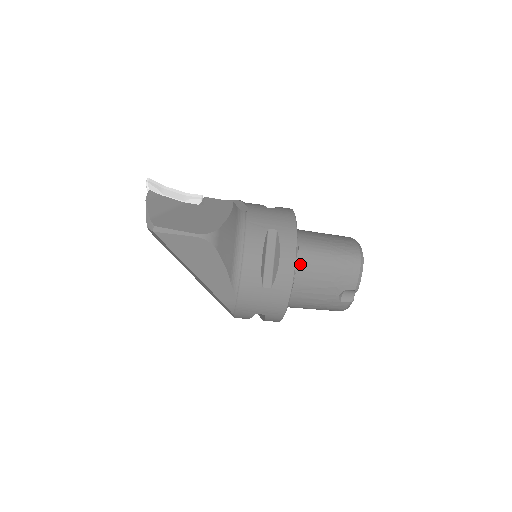
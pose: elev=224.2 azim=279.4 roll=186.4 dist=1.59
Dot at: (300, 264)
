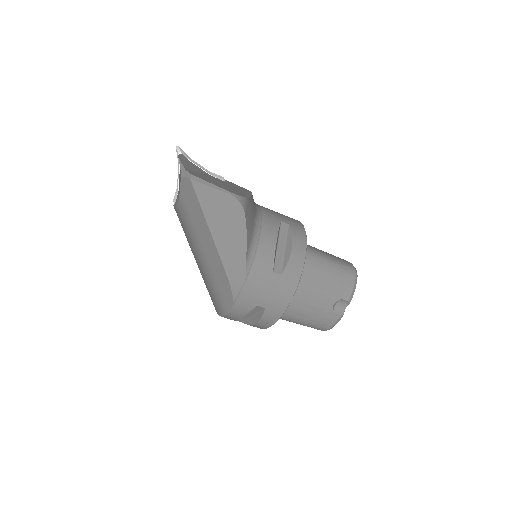
Dot at: occluded
